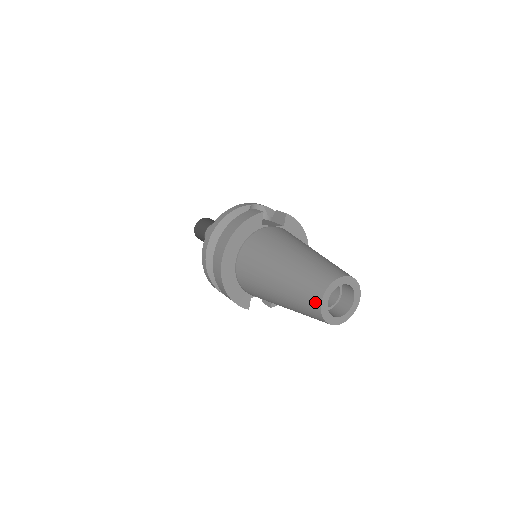
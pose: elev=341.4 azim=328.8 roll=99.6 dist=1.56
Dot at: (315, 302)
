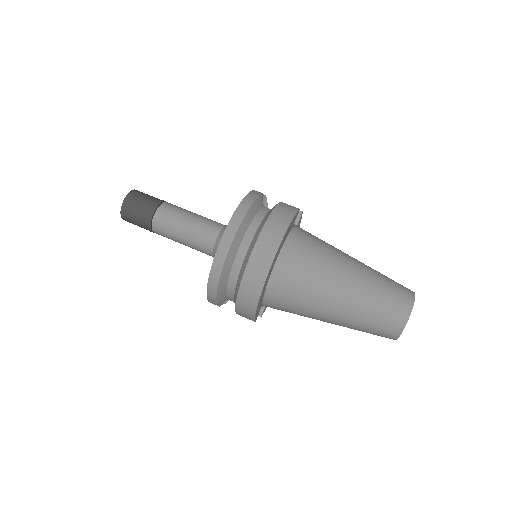
Dot at: (400, 320)
